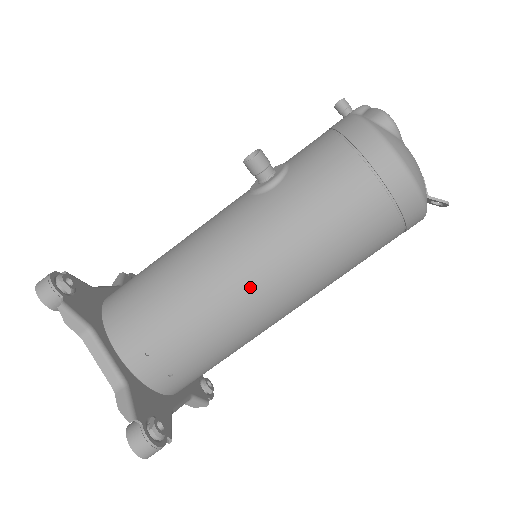
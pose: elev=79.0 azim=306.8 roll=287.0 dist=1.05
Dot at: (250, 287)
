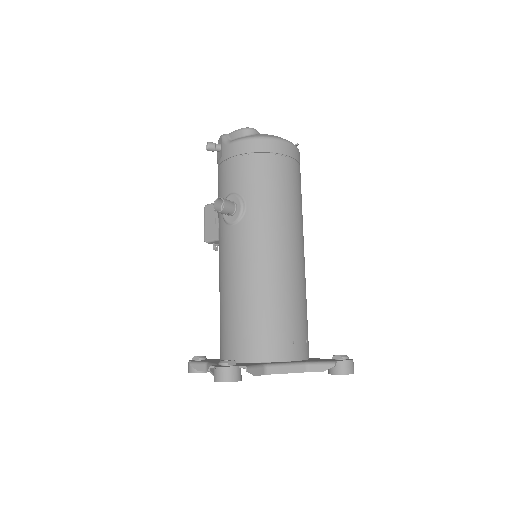
Dot at: (292, 257)
